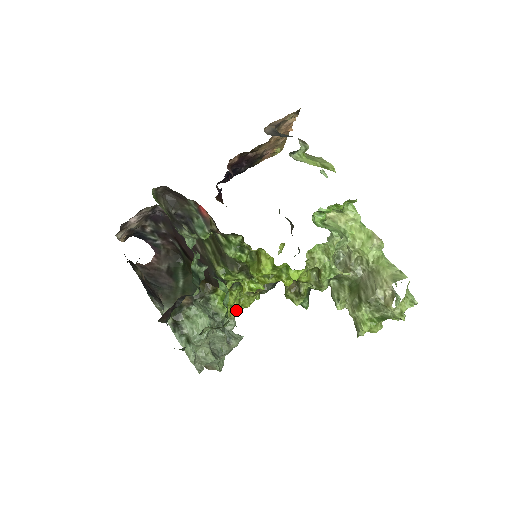
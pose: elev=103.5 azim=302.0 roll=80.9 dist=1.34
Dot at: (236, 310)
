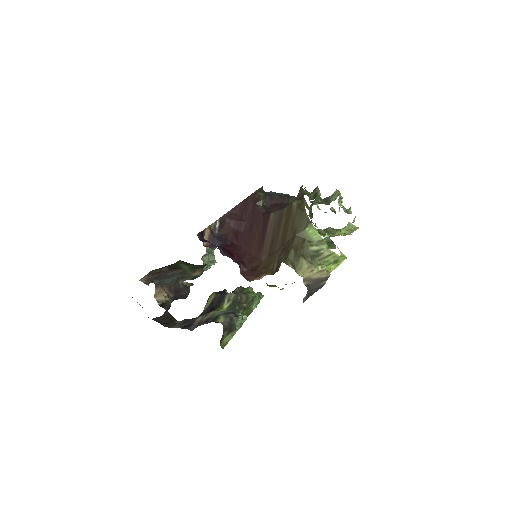
Dot at: occluded
